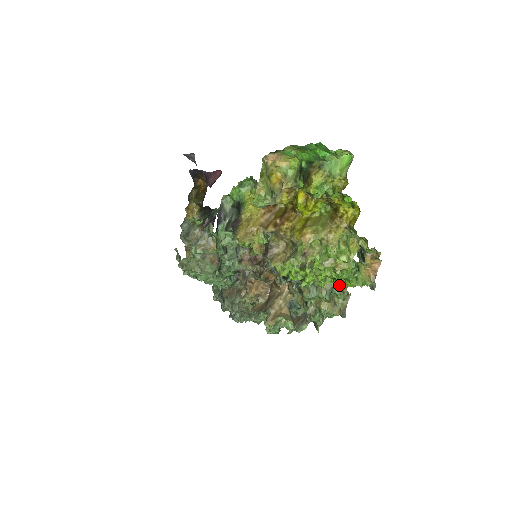
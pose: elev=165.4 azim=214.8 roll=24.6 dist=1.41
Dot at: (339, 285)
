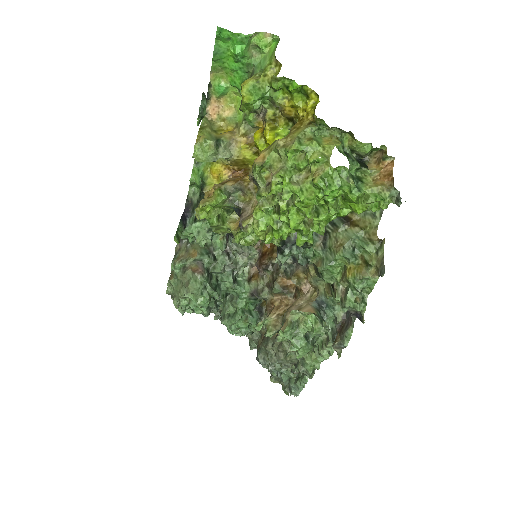
Dot at: (361, 233)
